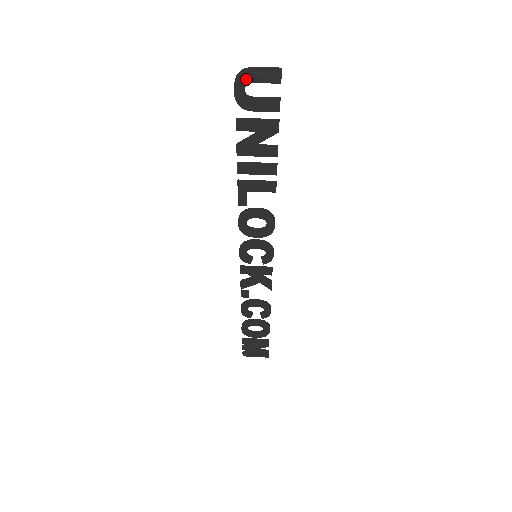
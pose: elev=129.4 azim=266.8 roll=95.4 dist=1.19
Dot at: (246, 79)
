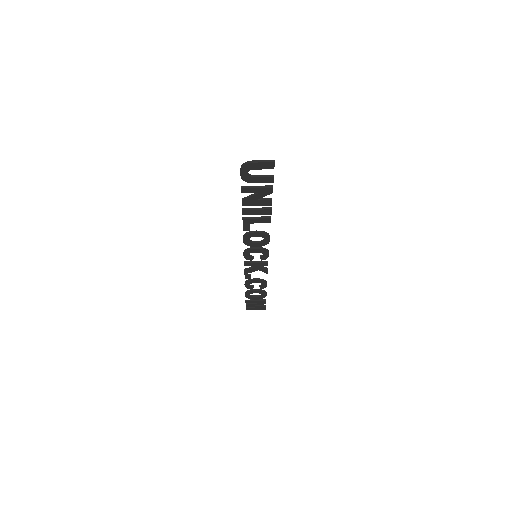
Dot at: (249, 168)
